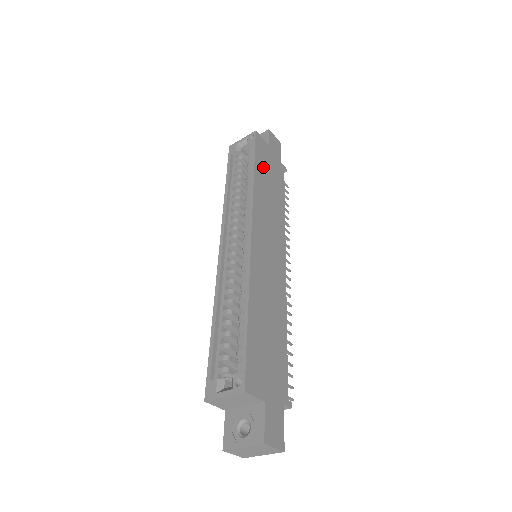
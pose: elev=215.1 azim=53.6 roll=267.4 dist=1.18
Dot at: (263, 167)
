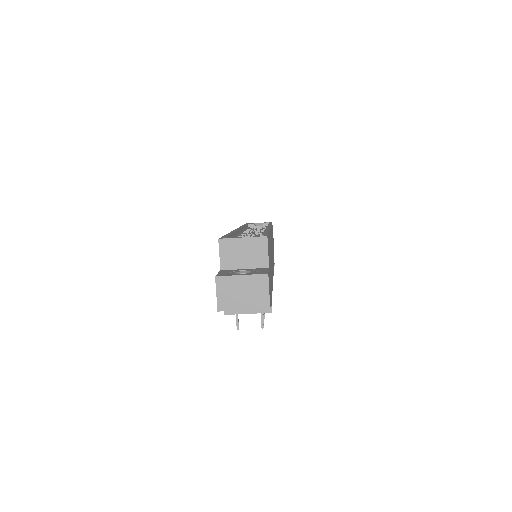
Dot at: (272, 235)
